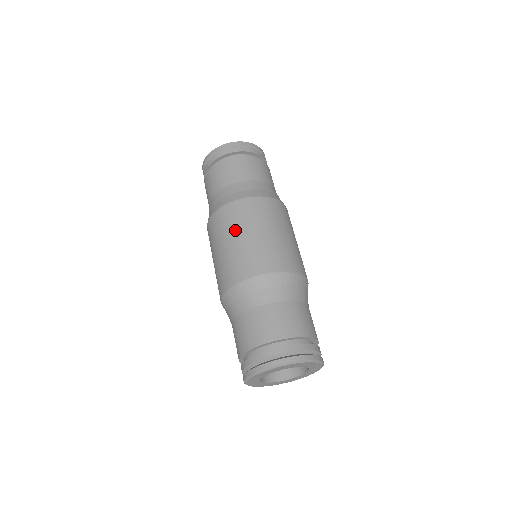
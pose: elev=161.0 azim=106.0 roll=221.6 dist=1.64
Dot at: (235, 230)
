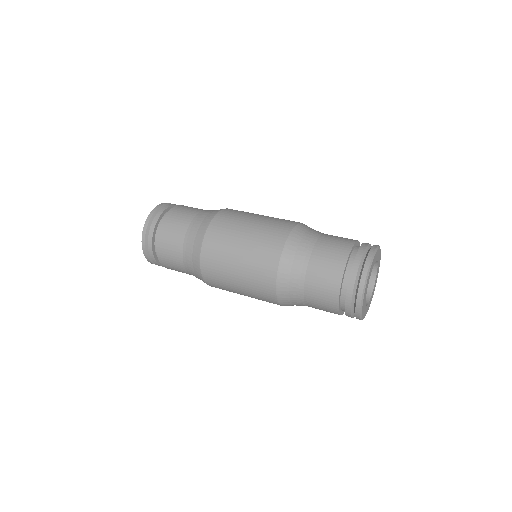
Dot at: (252, 214)
